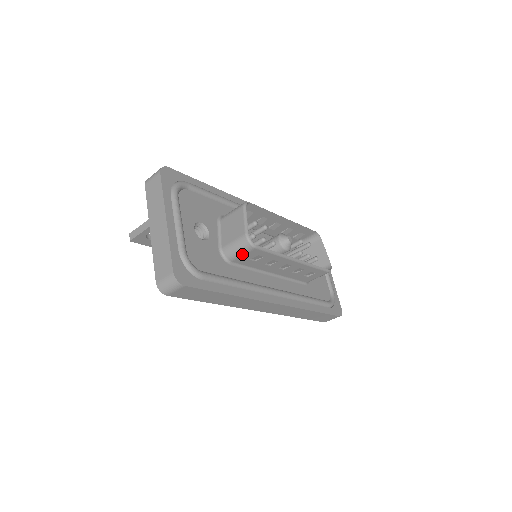
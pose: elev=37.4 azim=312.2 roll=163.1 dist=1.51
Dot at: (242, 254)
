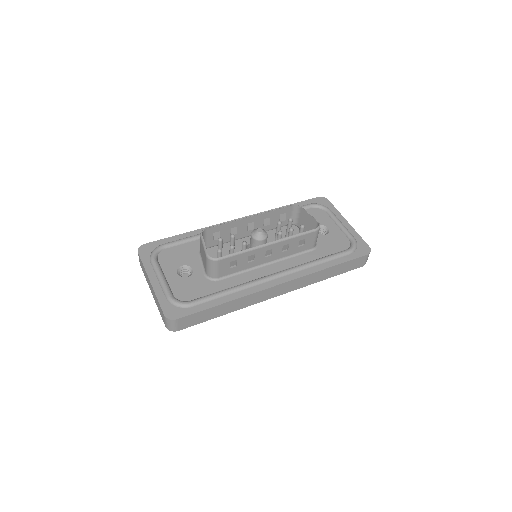
Dot at: (217, 269)
